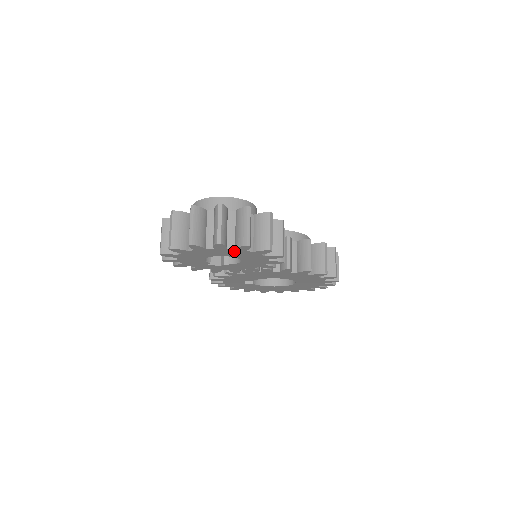
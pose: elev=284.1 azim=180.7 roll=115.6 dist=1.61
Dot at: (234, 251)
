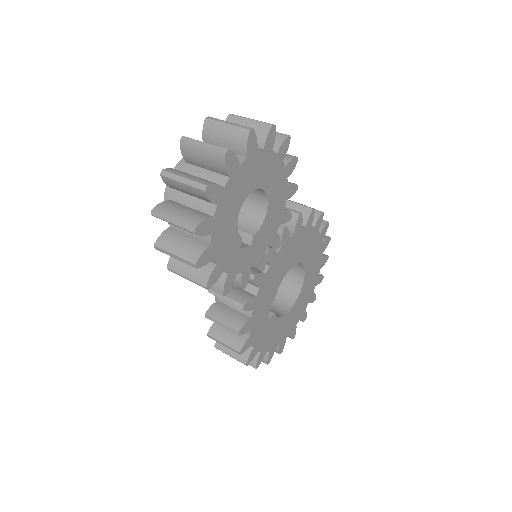
Dot at: (262, 160)
